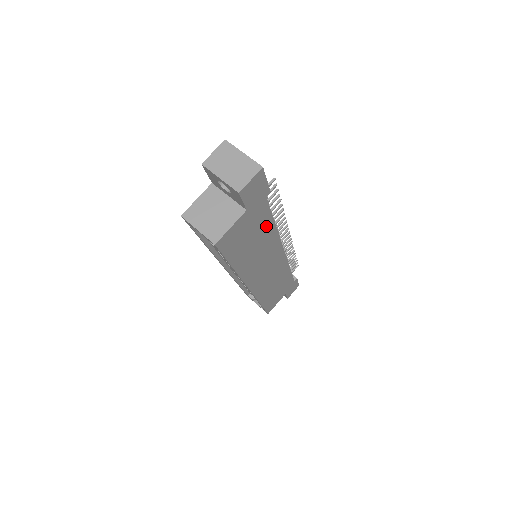
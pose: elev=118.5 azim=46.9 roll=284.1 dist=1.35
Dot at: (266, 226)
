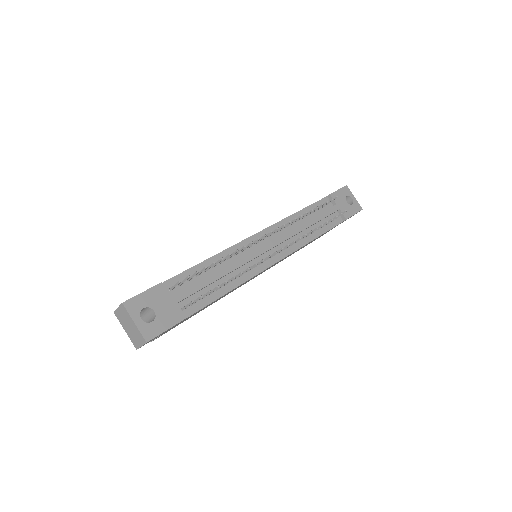
Dot at: (214, 301)
